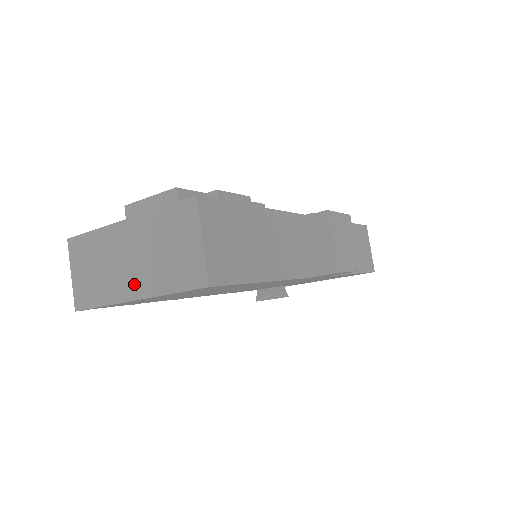
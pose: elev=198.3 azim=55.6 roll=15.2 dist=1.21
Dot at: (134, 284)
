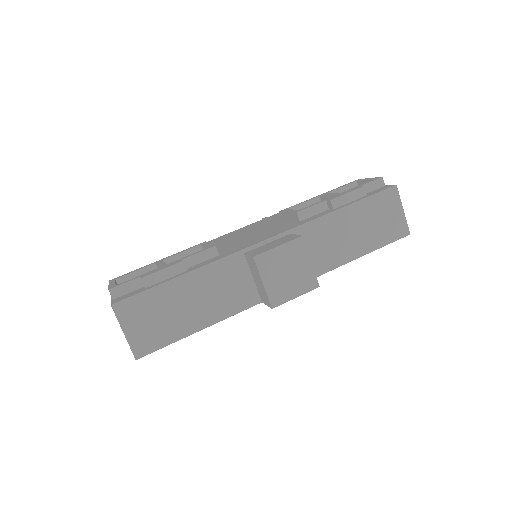
Dot at: occluded
